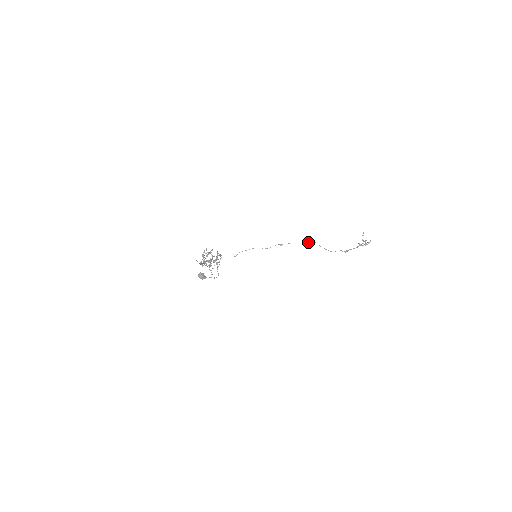
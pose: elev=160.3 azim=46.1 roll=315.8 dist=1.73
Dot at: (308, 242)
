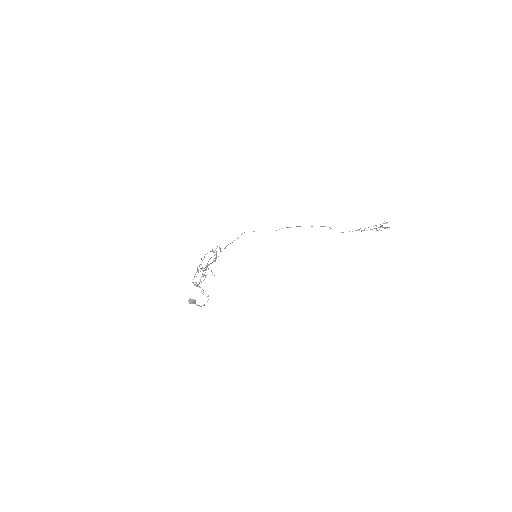
Dot at: (320, 226)
